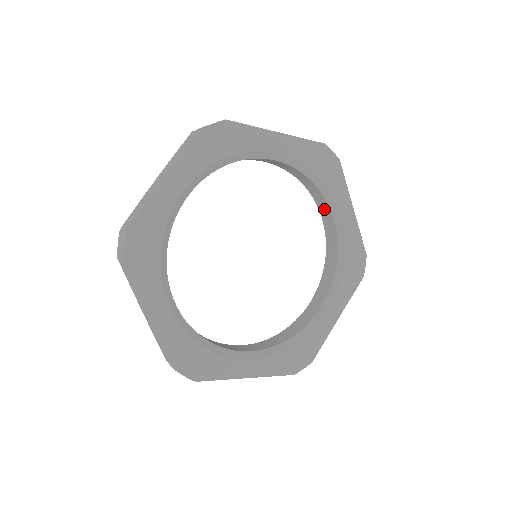
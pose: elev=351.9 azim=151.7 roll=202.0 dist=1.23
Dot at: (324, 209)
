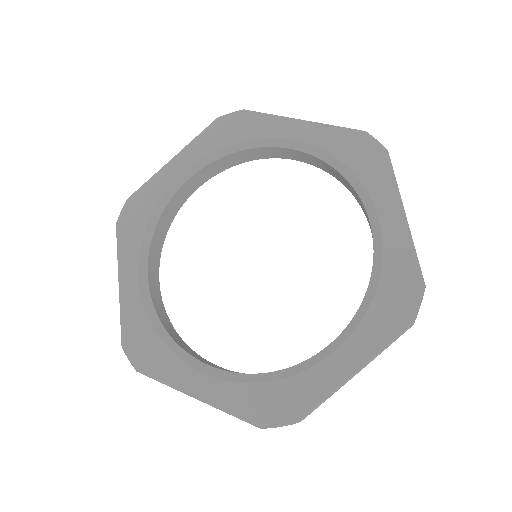
Dot at: (367, 216)
